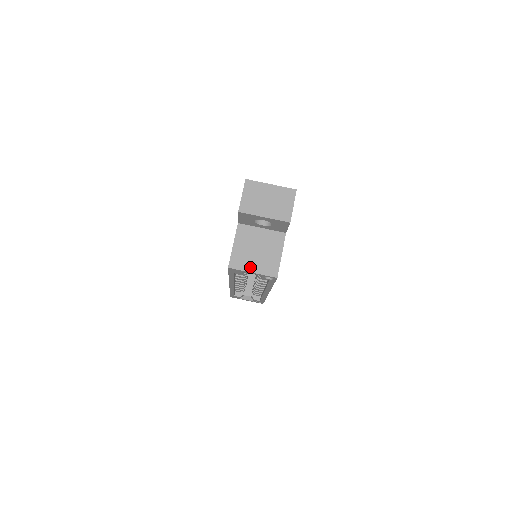
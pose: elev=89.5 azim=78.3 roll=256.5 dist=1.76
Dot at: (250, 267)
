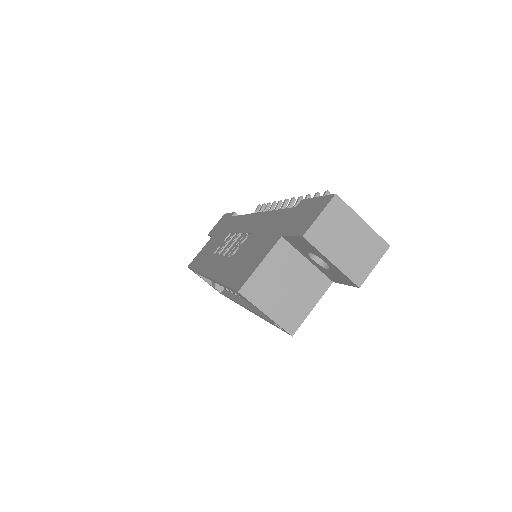
Dot at: (266, 305)
